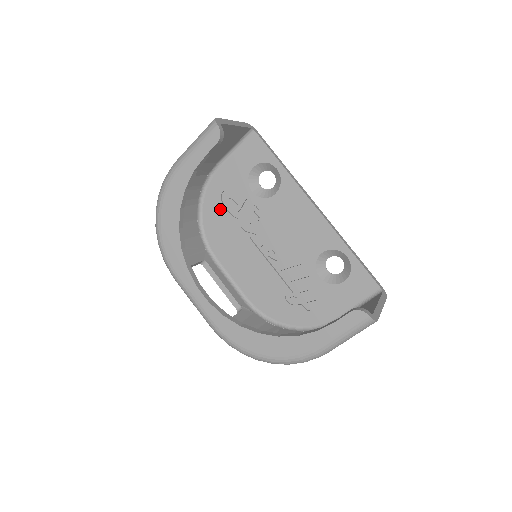
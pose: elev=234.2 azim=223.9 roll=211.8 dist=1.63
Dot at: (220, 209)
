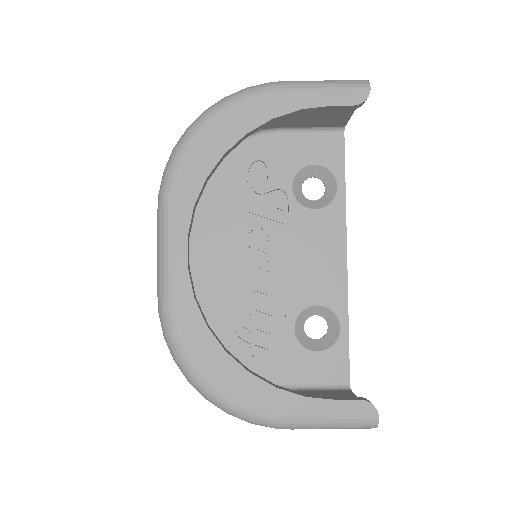
Dot at: (241, 175)
